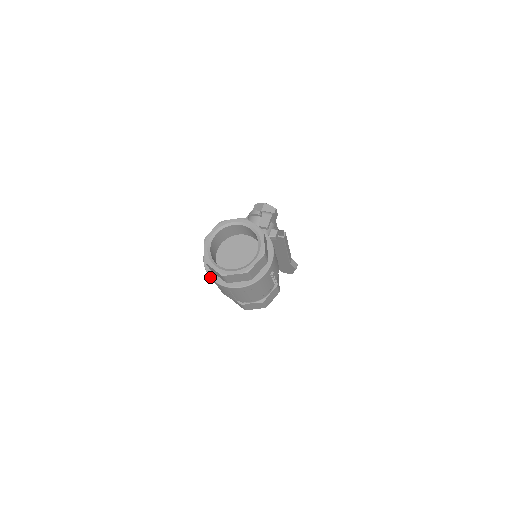
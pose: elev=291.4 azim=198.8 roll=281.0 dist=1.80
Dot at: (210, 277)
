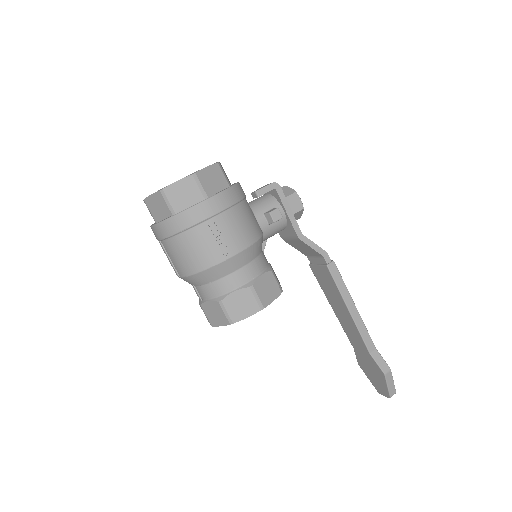
Dot at: occluded
